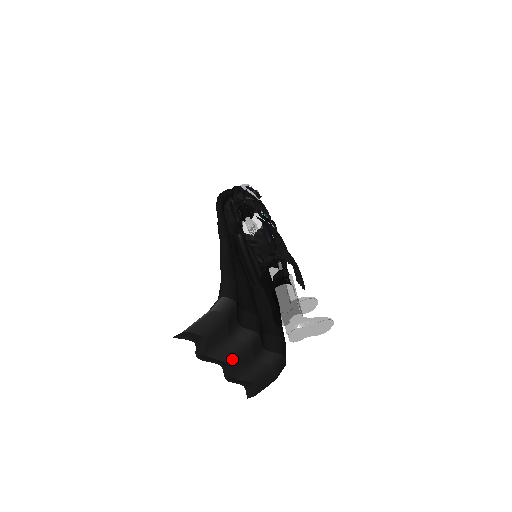
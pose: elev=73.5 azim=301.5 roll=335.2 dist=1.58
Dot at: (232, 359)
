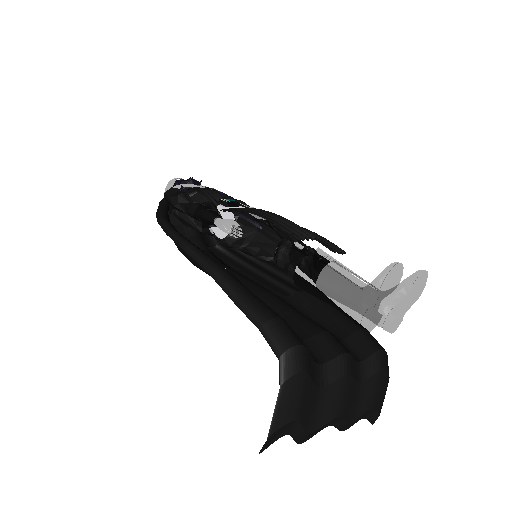
Dot at: (339, 408)
